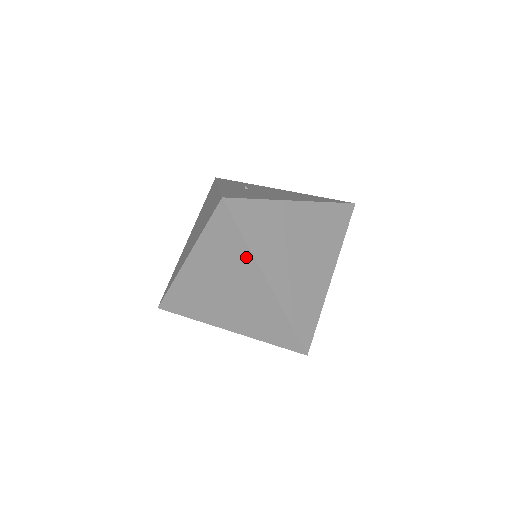
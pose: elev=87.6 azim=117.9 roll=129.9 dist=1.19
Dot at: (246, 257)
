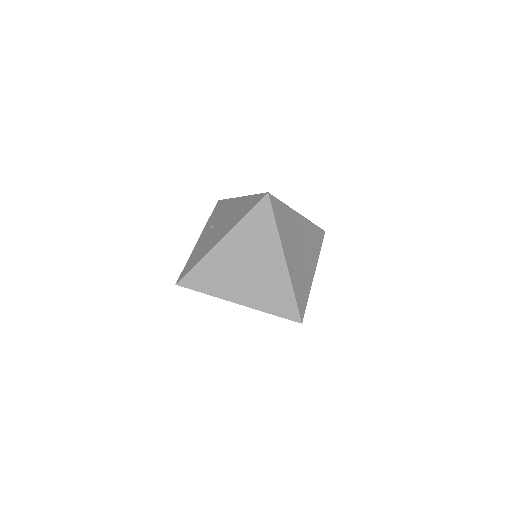
Dot at: occluded
